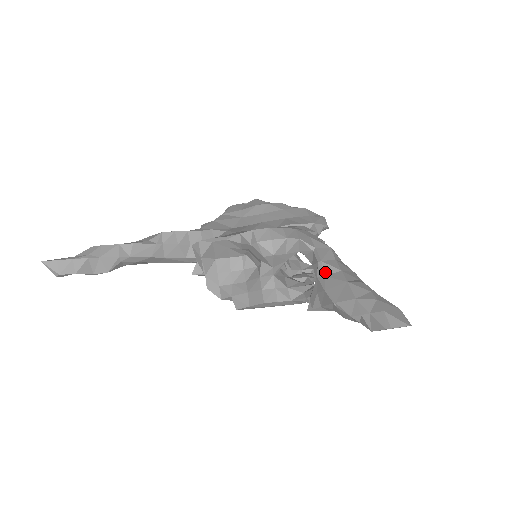
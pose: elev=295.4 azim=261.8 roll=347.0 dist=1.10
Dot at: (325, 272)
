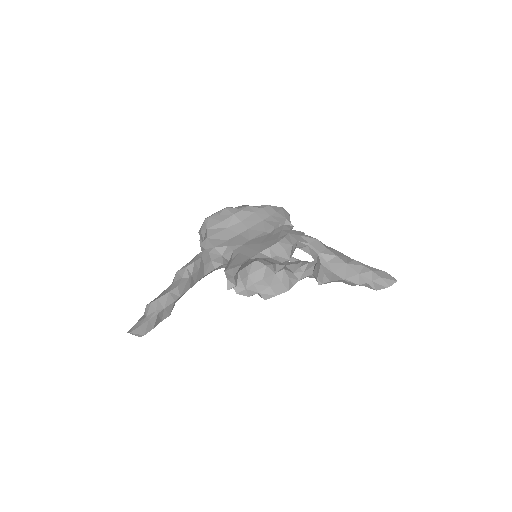
Dot at: (326, 260)
